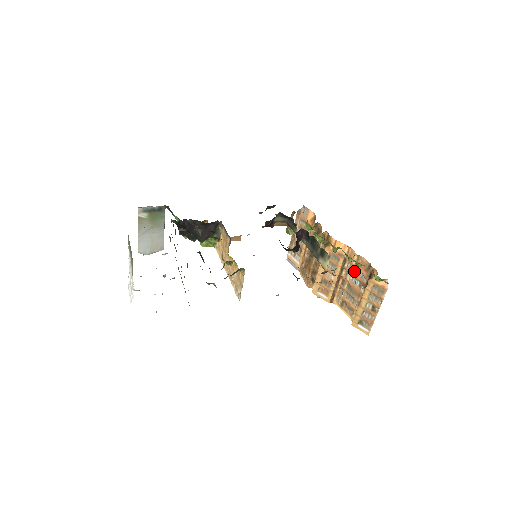
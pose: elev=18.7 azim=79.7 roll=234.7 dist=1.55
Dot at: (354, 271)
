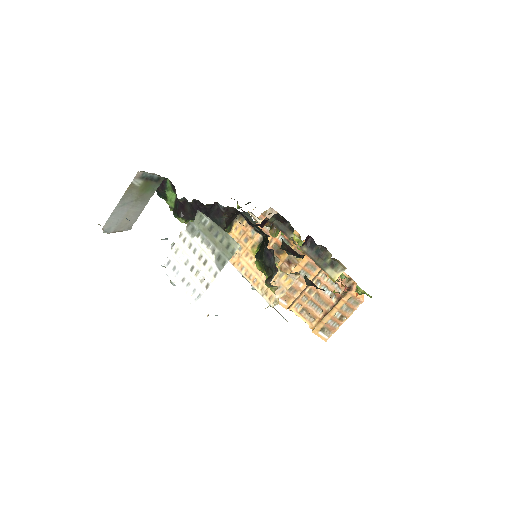
Dot at: (328, 282)
